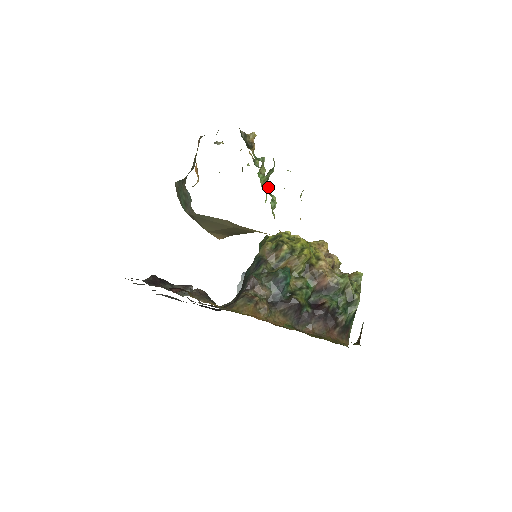
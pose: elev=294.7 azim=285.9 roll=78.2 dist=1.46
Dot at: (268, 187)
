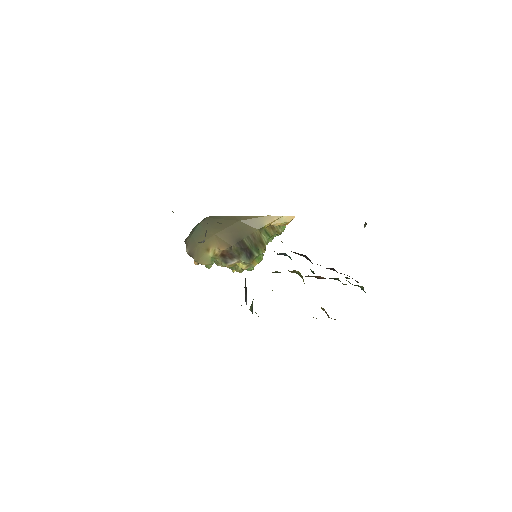
Dot at: occluded
